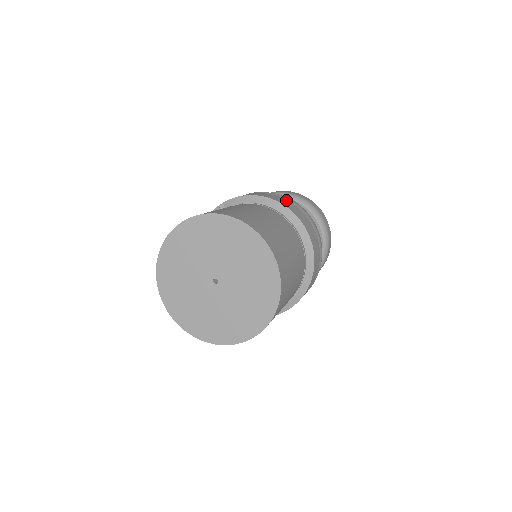
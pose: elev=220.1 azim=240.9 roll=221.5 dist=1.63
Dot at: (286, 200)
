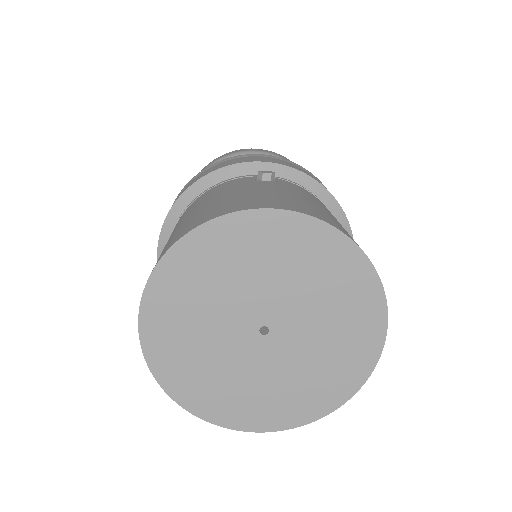
Dot at: occluded
